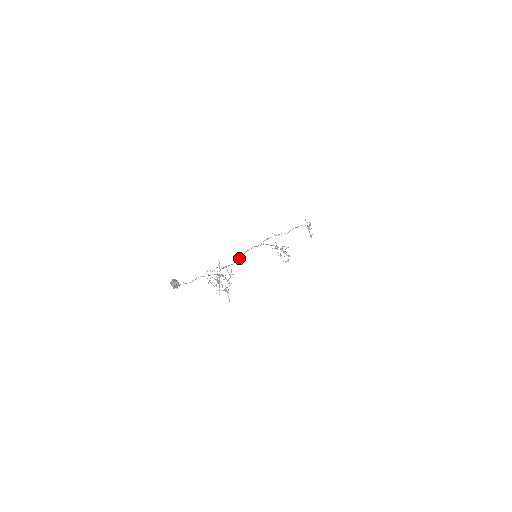
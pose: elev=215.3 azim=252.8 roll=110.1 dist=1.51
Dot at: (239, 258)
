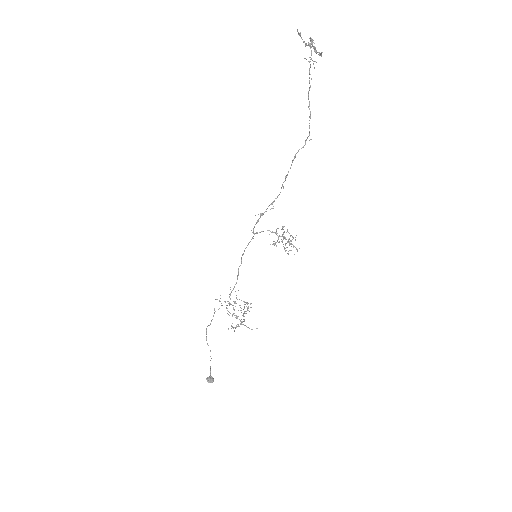
Dot at: occluded
